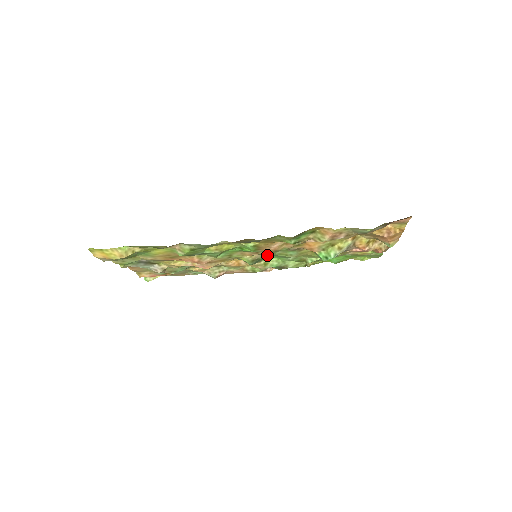
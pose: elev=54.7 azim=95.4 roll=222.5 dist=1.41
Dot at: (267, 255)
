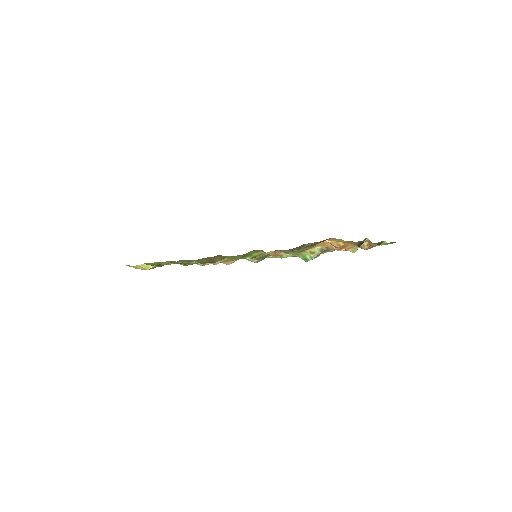
Dot at: occluded
